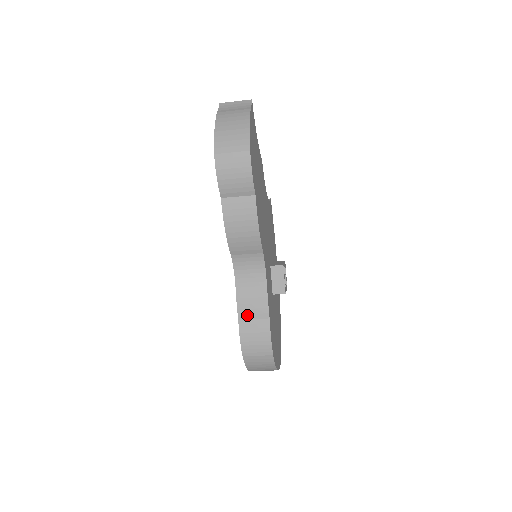
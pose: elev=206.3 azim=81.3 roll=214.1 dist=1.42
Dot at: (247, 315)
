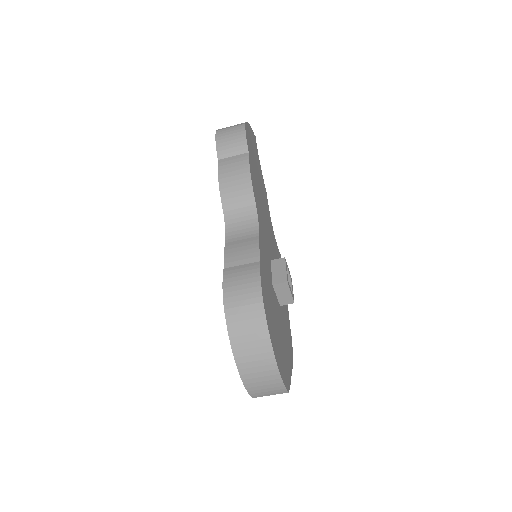
Dot at: (234, 262)
